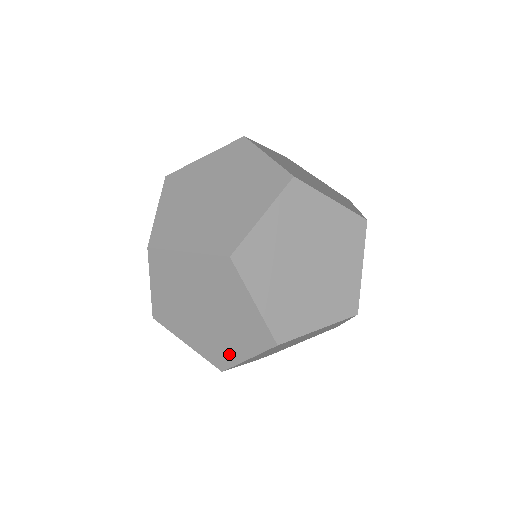
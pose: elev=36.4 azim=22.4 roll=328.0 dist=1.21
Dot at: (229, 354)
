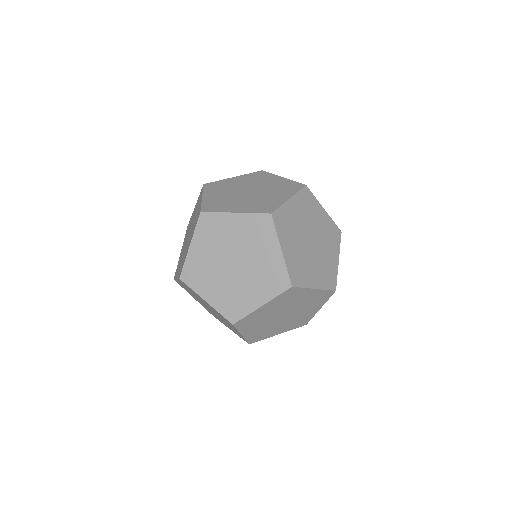
Dot at: (245, 304)
